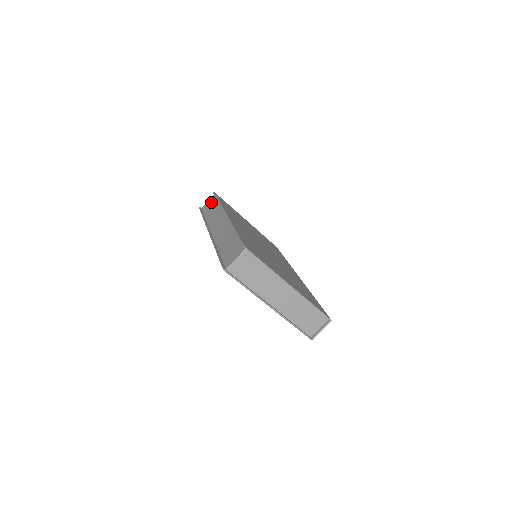
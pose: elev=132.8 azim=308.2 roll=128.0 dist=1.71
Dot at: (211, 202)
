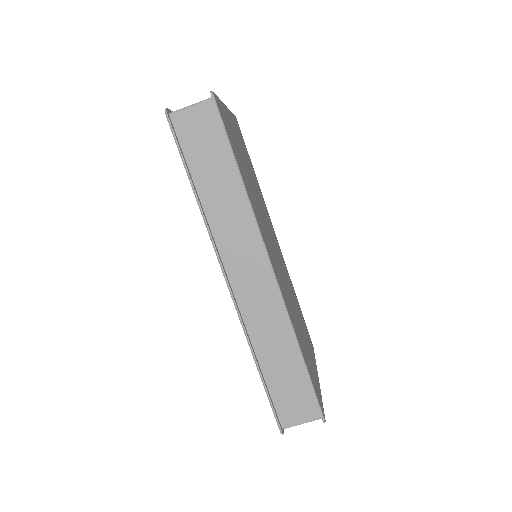
Dot at: (207, 133)
